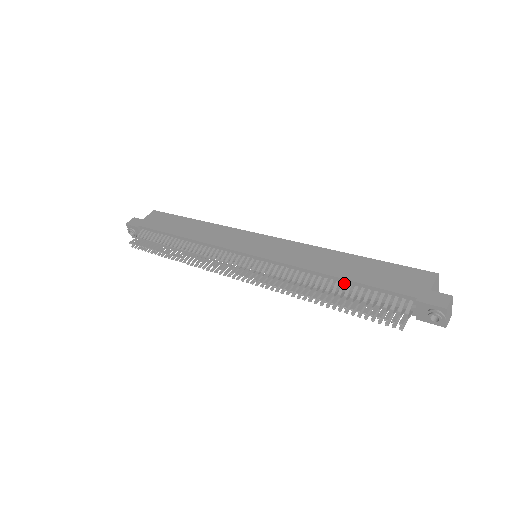
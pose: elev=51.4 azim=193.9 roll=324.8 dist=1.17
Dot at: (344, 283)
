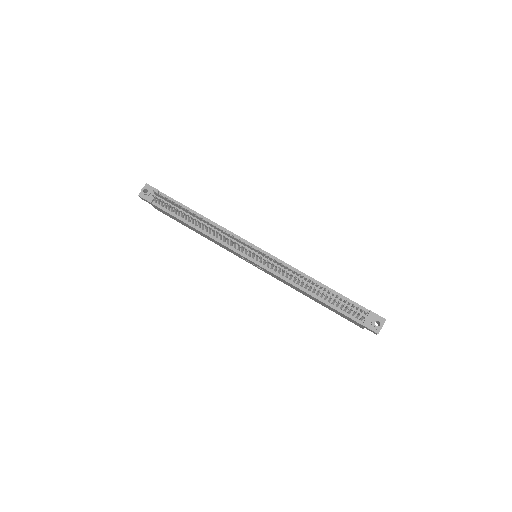
Dot at: (326, 289)
